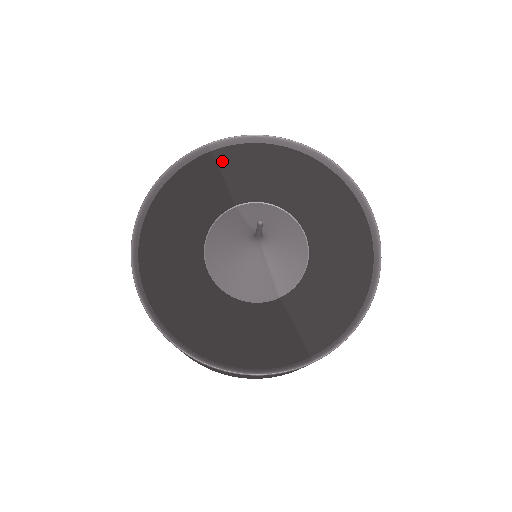
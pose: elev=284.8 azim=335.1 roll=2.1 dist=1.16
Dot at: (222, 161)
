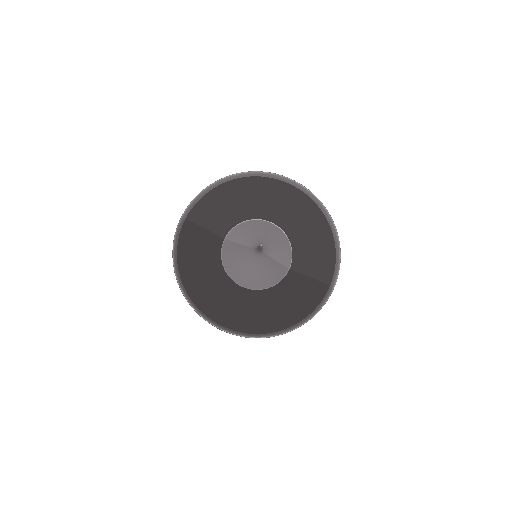
Dot at: (198, 221)
